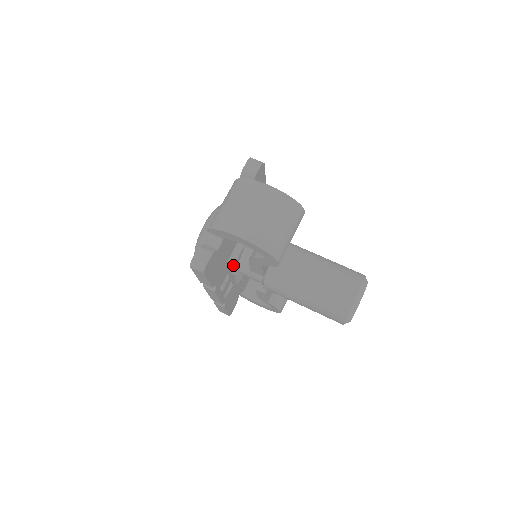
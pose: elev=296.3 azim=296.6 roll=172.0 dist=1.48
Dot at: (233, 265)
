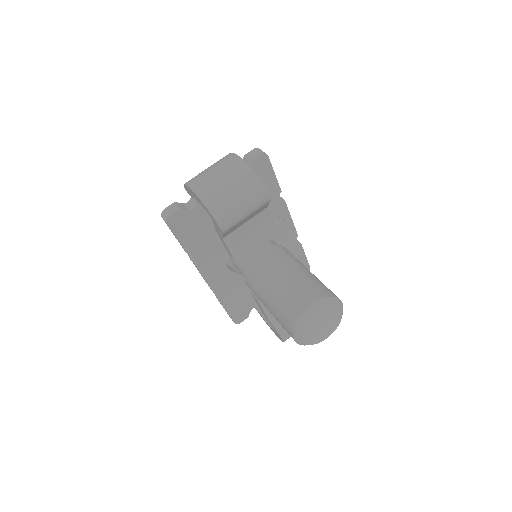
Dot at: (224, 250)
